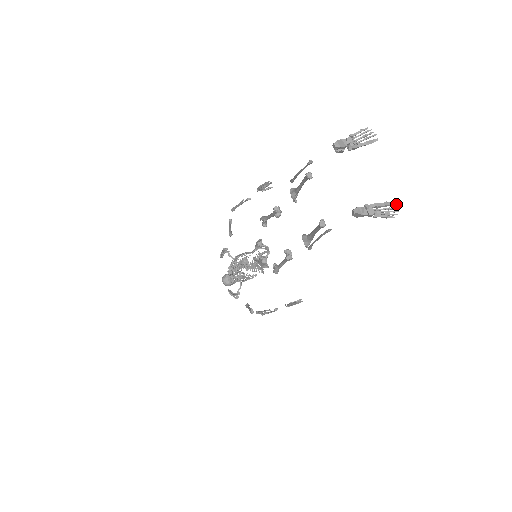
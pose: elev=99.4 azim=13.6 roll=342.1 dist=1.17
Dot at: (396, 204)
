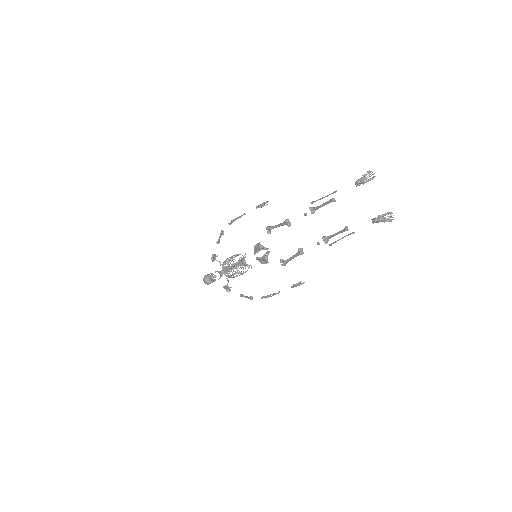
Dot at: (392, 213)
